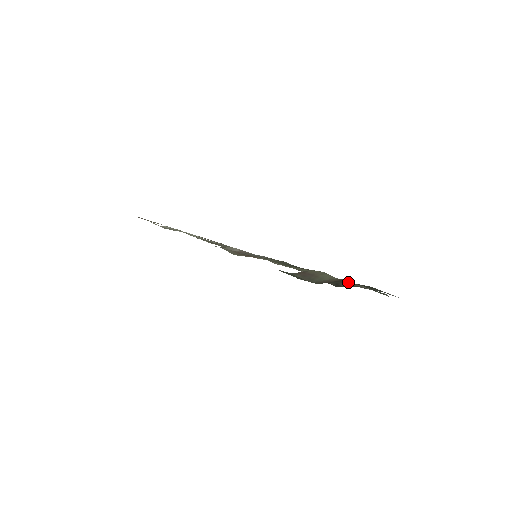
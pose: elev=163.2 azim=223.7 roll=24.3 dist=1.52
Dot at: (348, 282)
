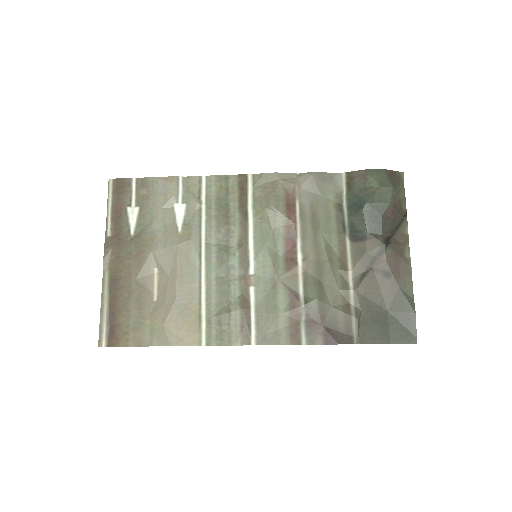
Dot at: (404, 229)
